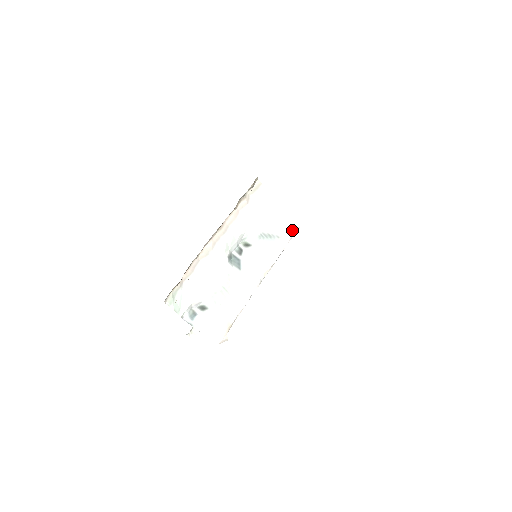
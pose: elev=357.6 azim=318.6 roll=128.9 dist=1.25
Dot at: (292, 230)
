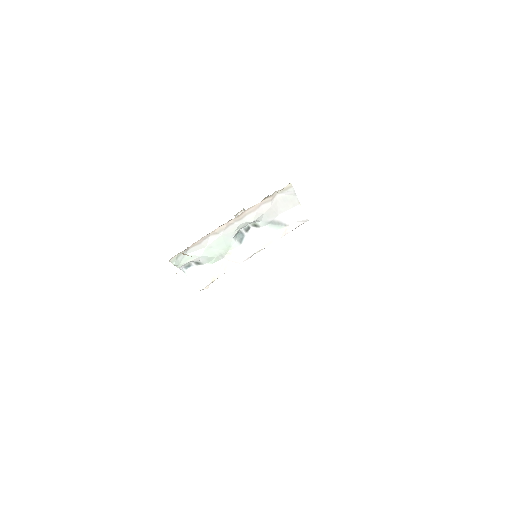
Dot at: (300, 222)
